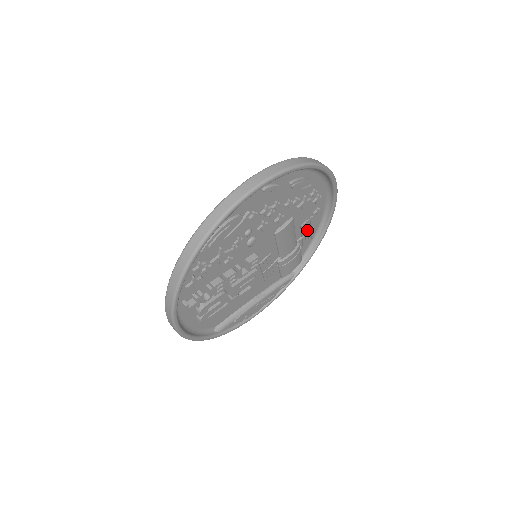
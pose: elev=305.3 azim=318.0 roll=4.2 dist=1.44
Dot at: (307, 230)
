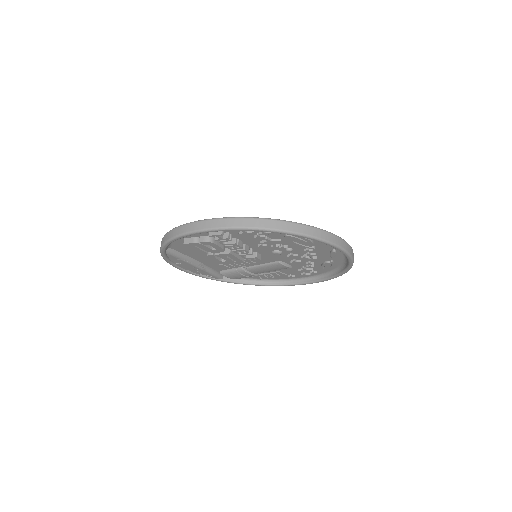
Dot at: (271, 275)
